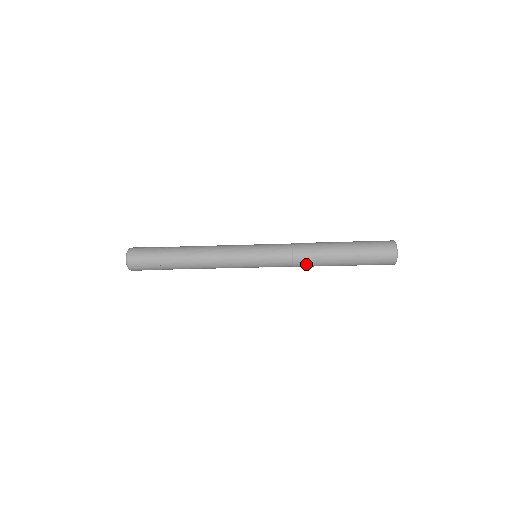
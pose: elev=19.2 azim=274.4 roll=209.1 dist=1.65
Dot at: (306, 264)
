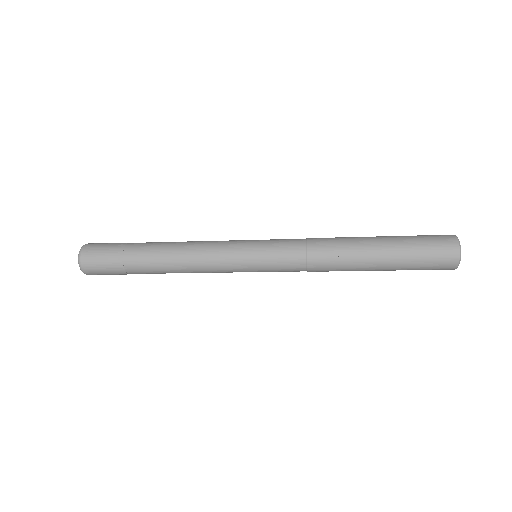
Dot at: (326, 261)
